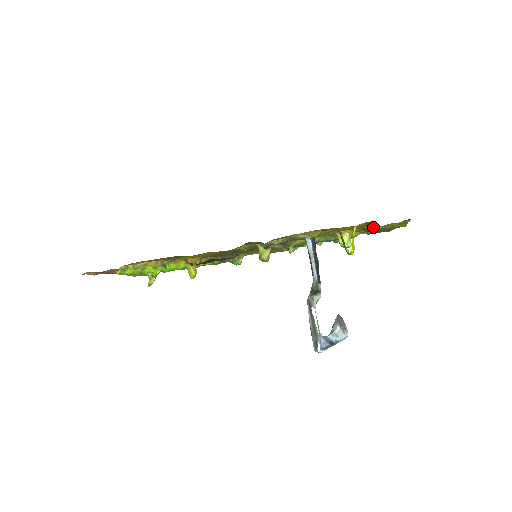
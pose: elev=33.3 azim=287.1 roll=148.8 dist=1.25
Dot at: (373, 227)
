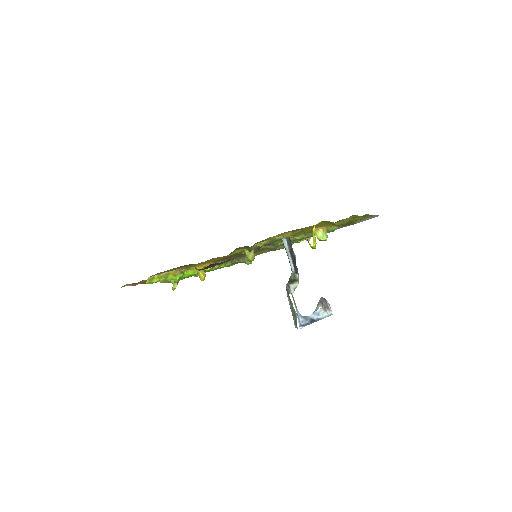
Dot at: occluded
